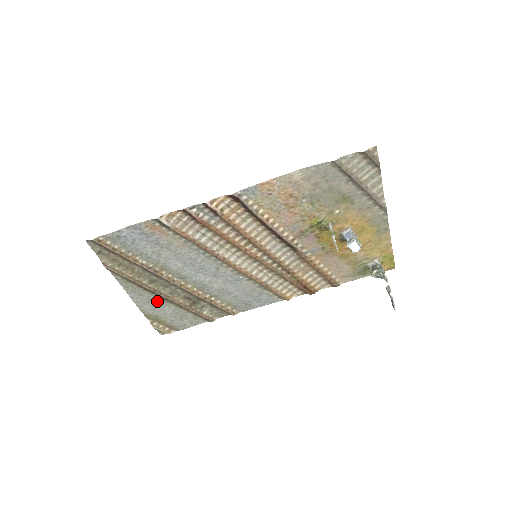
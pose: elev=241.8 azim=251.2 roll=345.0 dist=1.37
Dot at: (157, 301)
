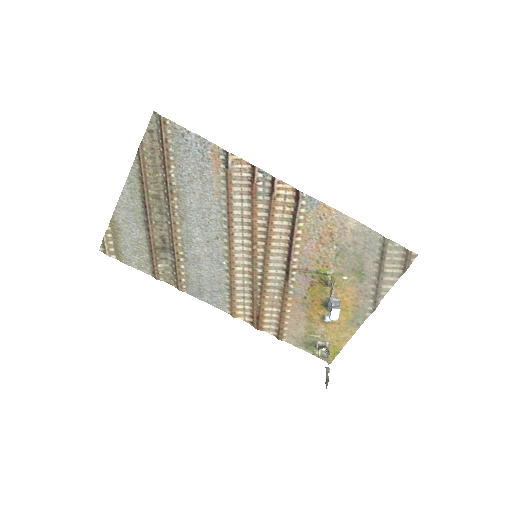
Dot at: (137, 217)
